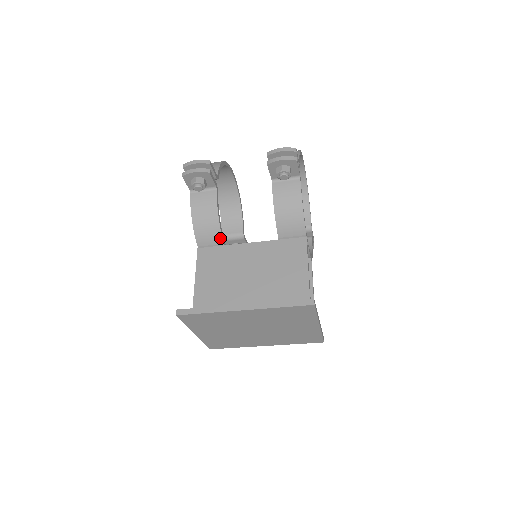
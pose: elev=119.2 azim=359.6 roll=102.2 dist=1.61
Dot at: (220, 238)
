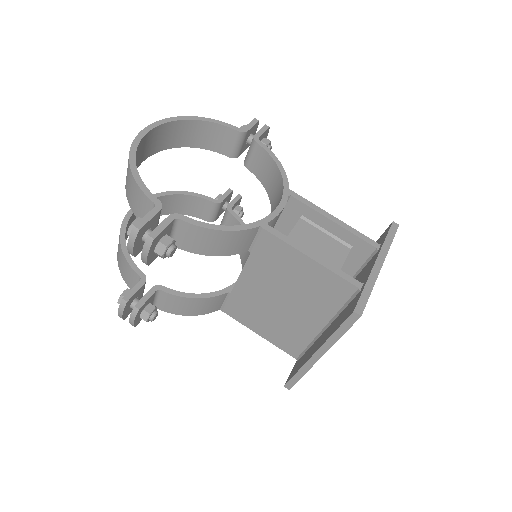
Dot at: (220, 296)
